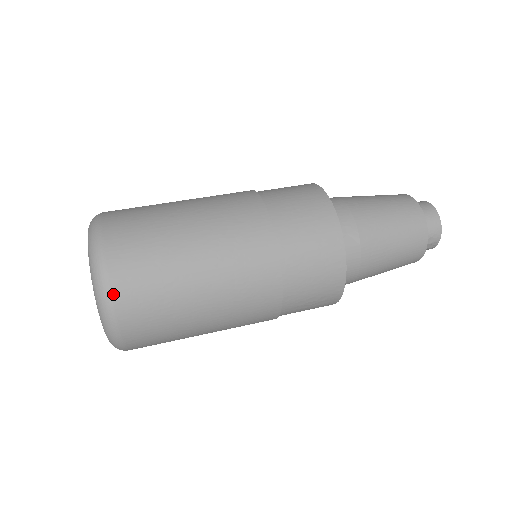
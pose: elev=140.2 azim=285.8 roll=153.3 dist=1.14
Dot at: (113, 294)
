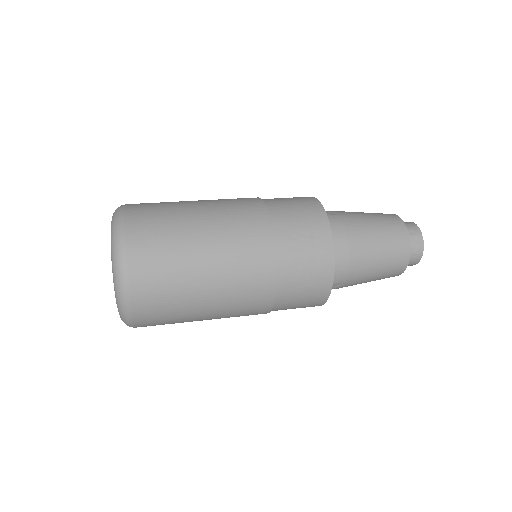
Dot at: (126, 210)
